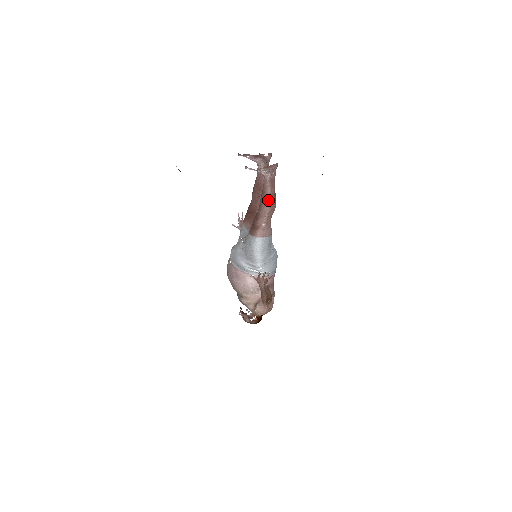
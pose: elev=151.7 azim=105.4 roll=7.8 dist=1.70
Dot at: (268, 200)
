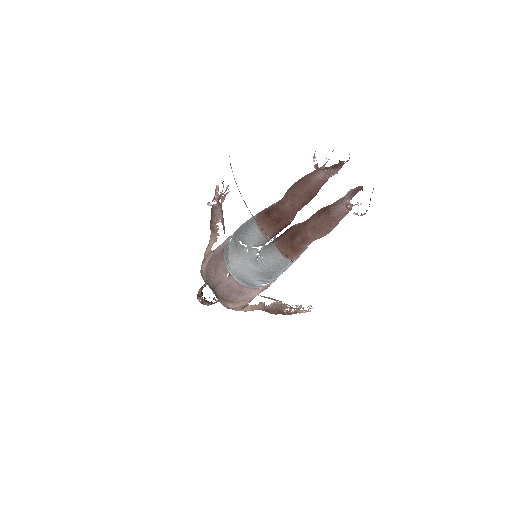
Dot at: (335, 226)
